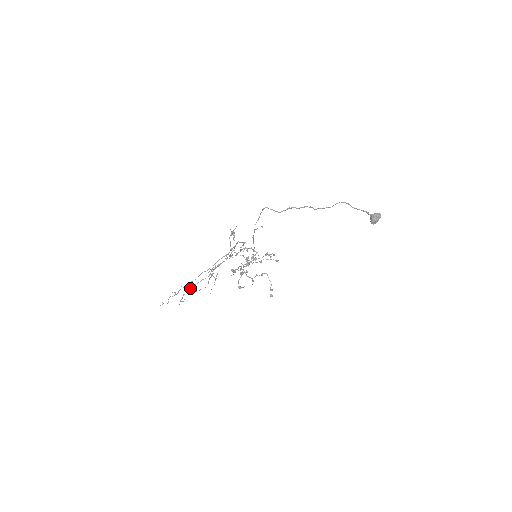
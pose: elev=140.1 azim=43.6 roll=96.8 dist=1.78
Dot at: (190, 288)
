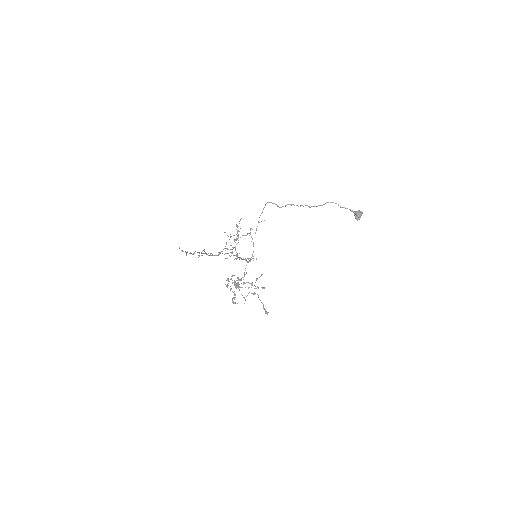
Dot at: (205, 253)
